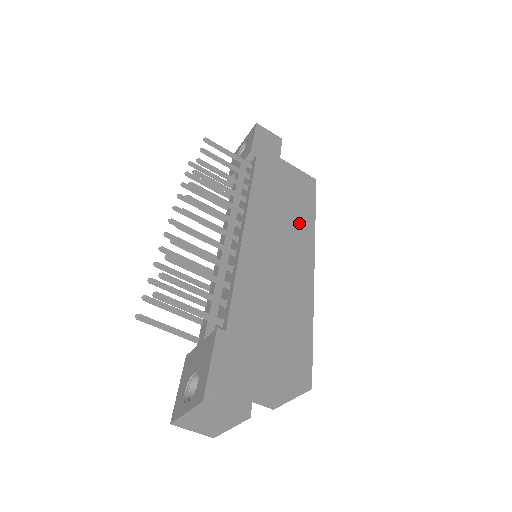
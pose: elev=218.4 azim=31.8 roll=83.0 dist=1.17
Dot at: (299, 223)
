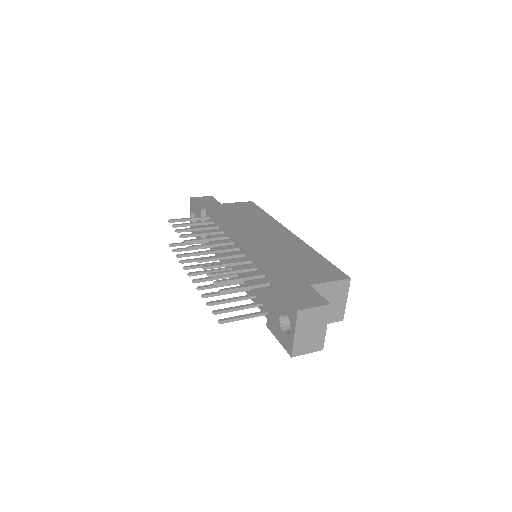
Dot at: (264, 222)
